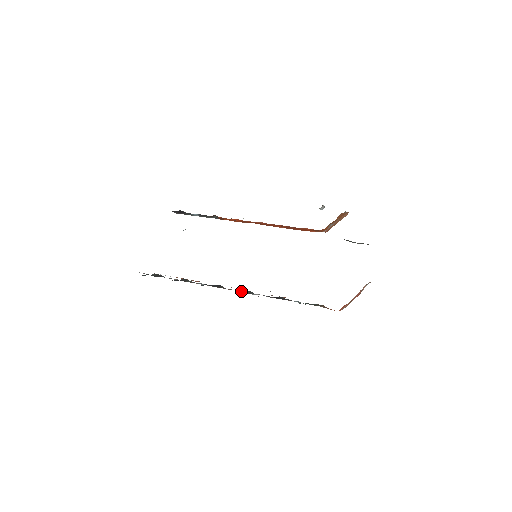
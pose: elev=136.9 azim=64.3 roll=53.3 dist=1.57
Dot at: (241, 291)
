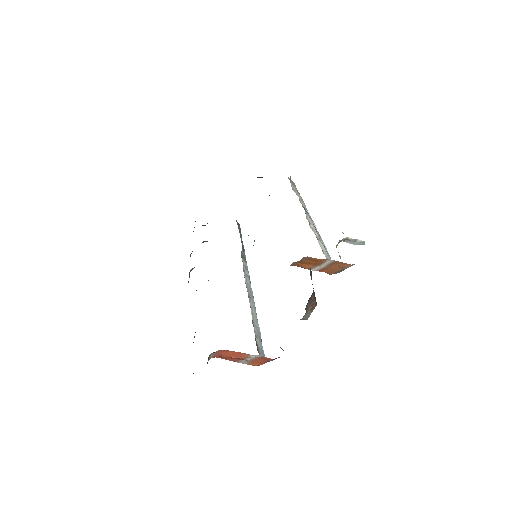
Dot at: occluded
